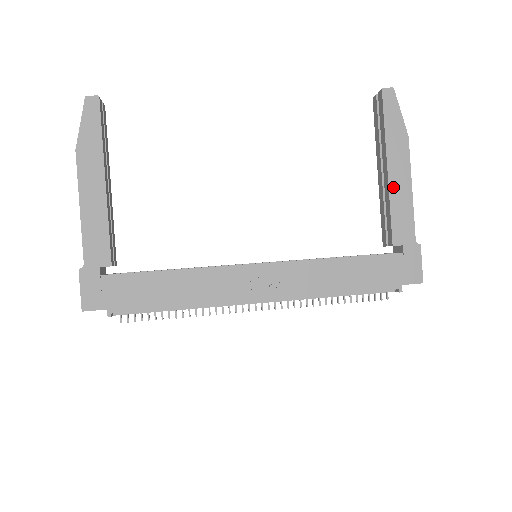
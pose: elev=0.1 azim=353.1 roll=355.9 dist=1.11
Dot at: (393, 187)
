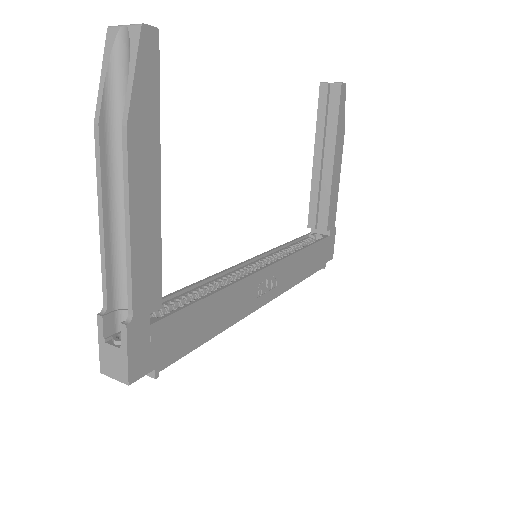
Dot at: (334, 179)
